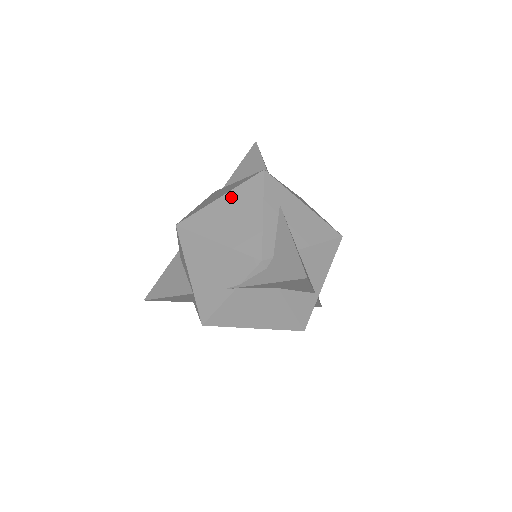
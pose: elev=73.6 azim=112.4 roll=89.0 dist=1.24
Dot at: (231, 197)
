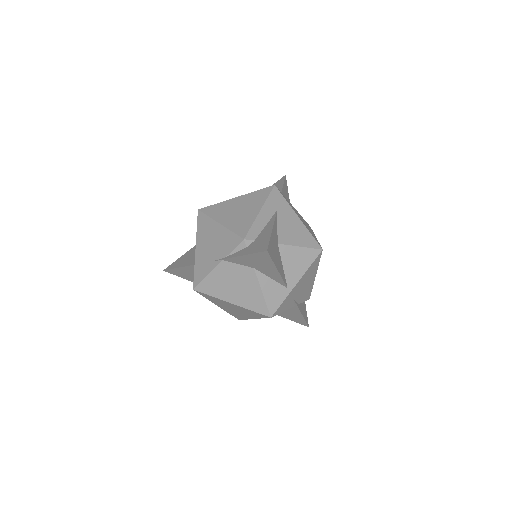
Dot at: (243, 198)
